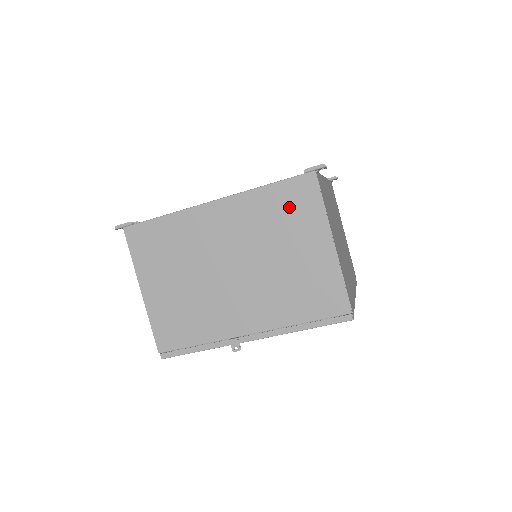
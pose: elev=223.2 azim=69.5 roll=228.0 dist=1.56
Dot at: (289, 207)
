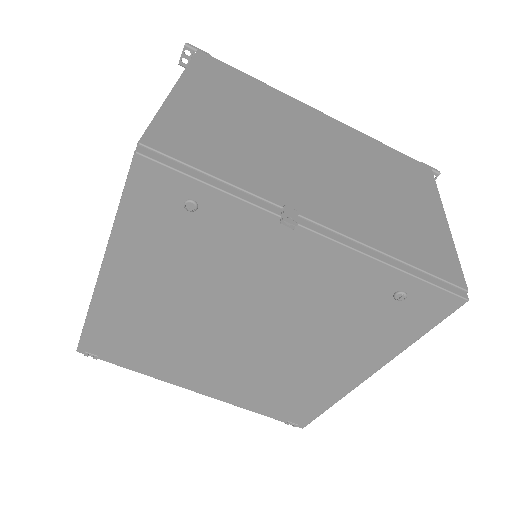
Dot at: (403, 168)
